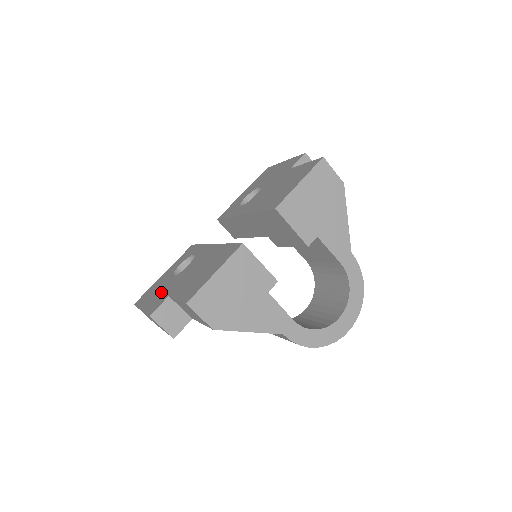
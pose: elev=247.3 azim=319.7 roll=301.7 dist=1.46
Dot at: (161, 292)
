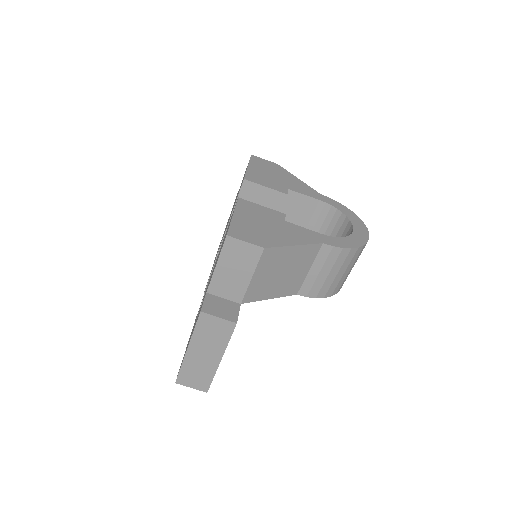
Dot at: occluded
